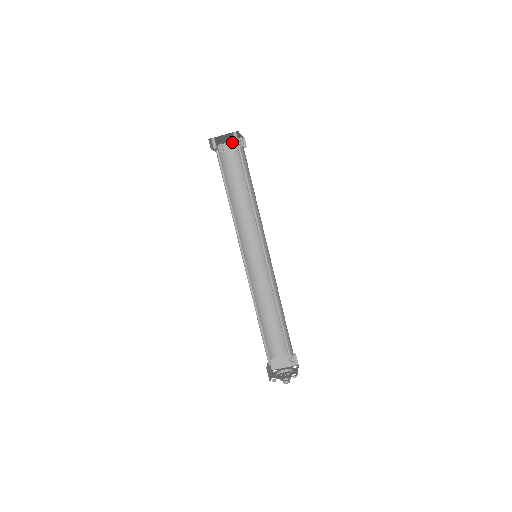
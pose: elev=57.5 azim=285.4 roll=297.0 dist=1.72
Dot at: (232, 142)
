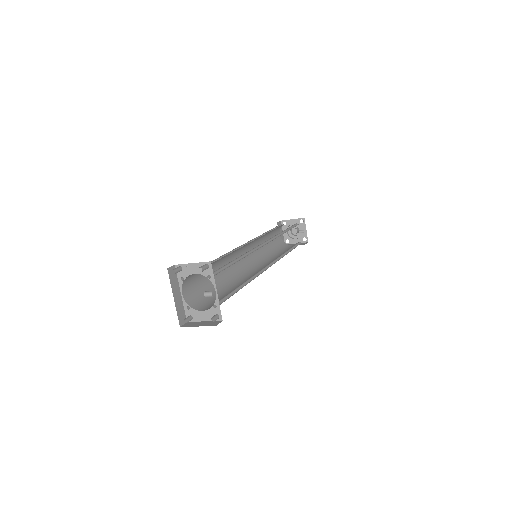
Dot at: (187, 266)
